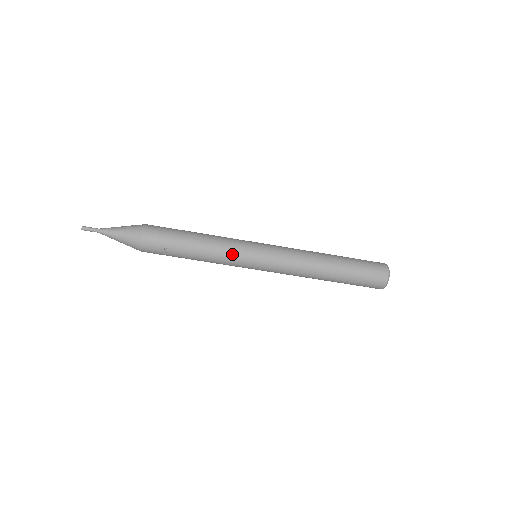
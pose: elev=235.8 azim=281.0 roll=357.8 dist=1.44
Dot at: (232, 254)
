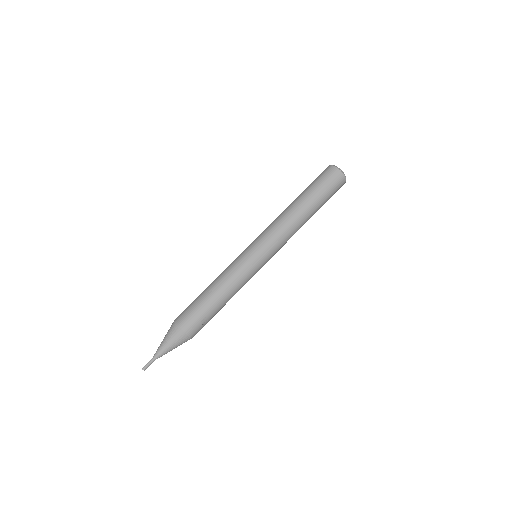
Dot at: (244, 274)
